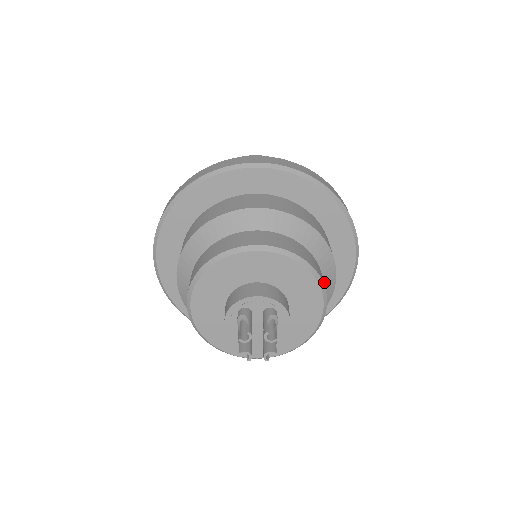
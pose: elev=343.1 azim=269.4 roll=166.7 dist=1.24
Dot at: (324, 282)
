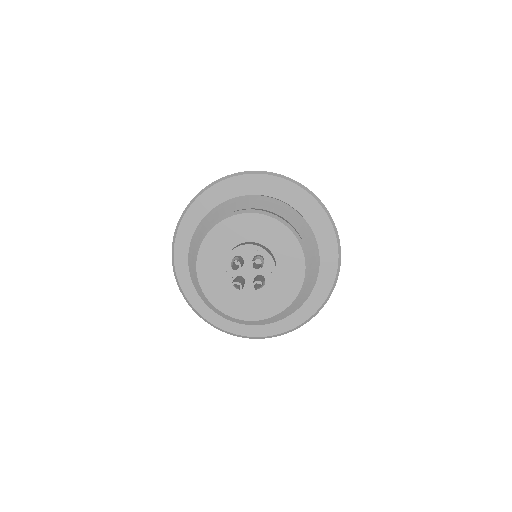
Dot at: (308, 254)
